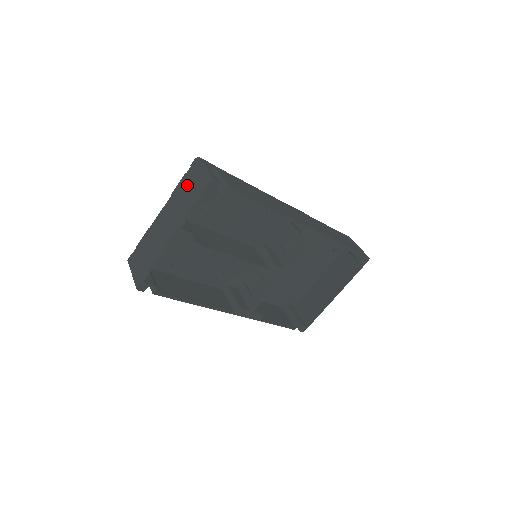
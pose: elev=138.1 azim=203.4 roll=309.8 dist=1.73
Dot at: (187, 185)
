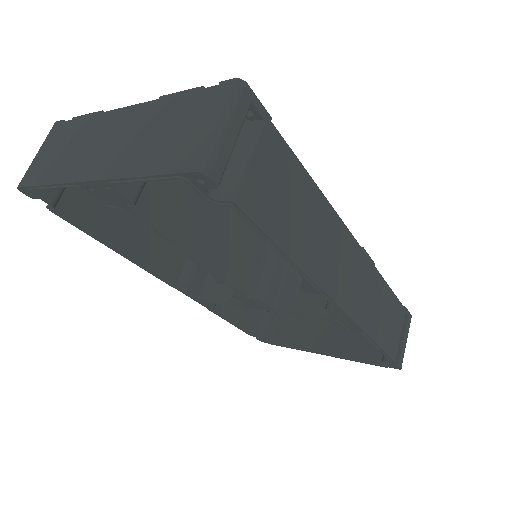
Dot at: (180, 117)
